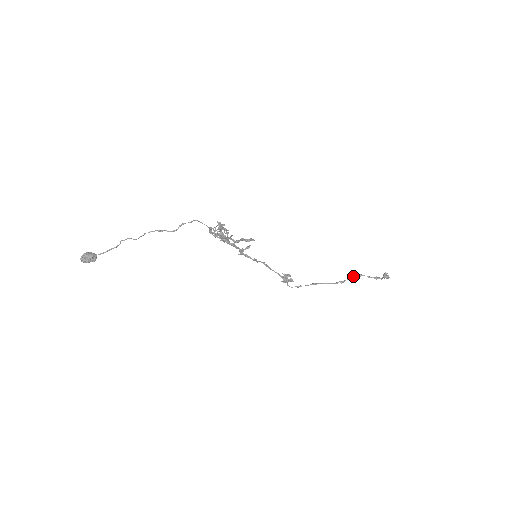
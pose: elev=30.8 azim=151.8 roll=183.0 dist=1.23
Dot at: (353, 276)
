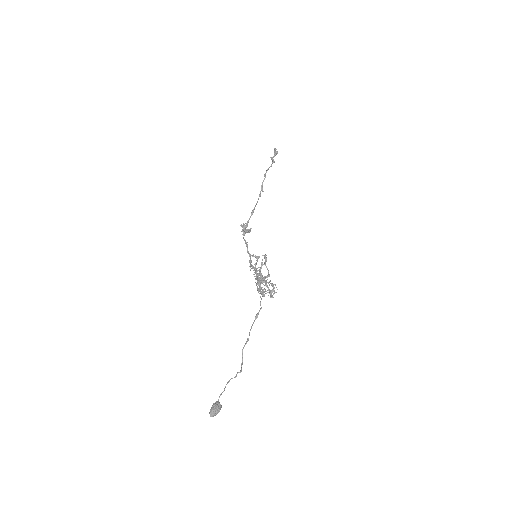
Dot at: (265, 175)
